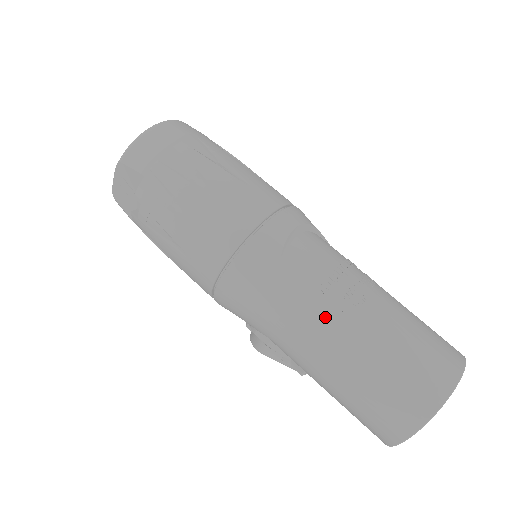
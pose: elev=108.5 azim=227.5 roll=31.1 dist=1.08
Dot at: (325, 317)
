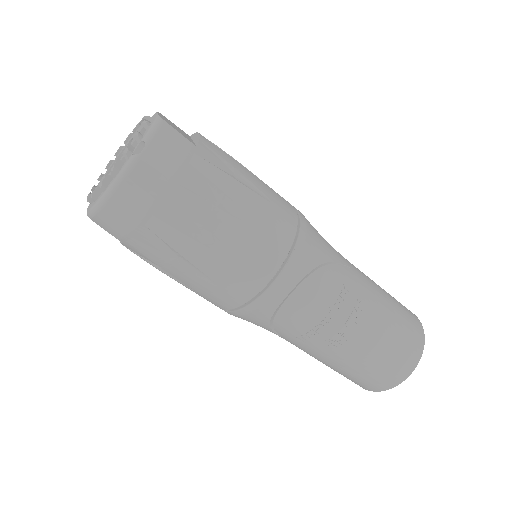
Dot at: (307, 348)
